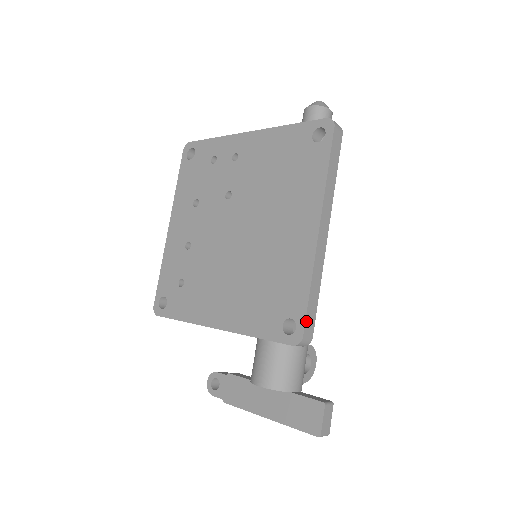
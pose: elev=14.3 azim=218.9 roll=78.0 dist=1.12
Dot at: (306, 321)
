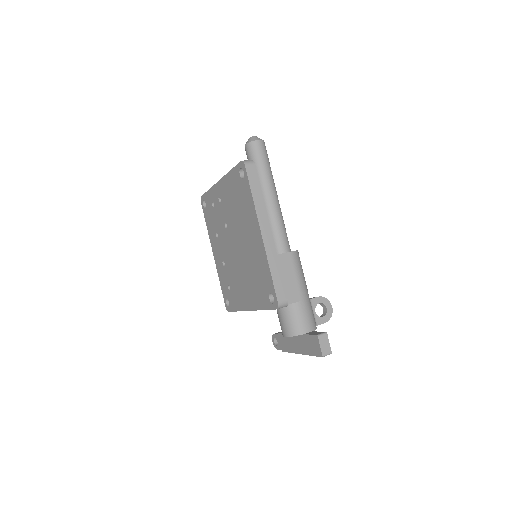
Dot at: (276, 292)
